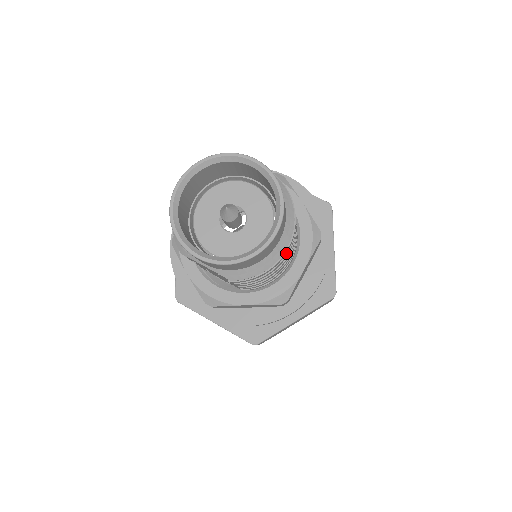
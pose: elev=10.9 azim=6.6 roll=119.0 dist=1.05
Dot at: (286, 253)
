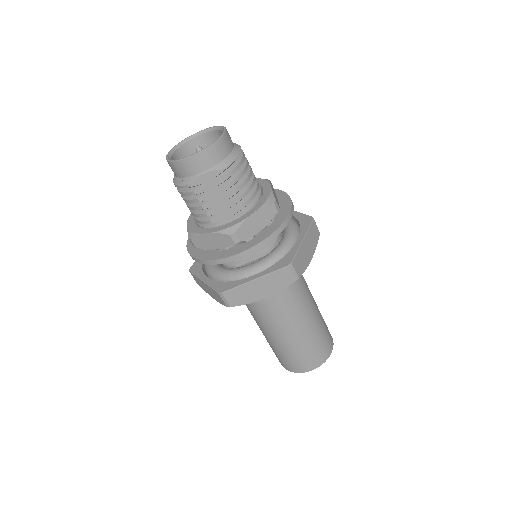
Dot at: (246, 160)
